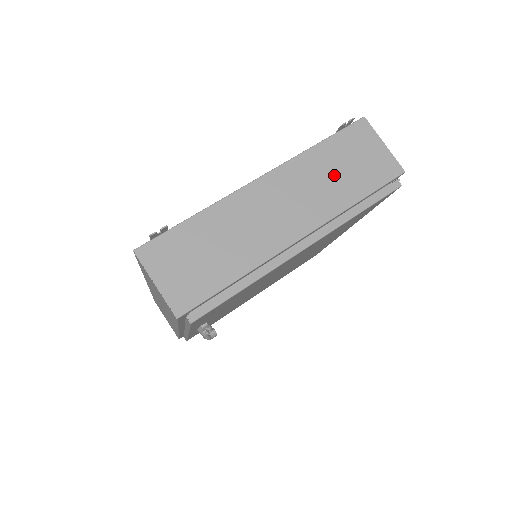
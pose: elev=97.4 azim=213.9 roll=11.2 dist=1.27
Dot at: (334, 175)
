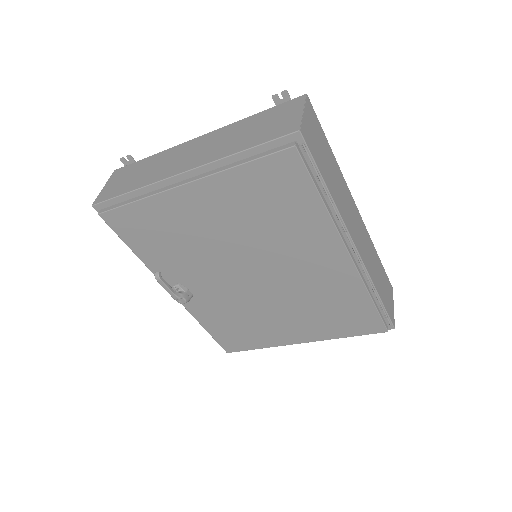
Dot at: (243, 134)
